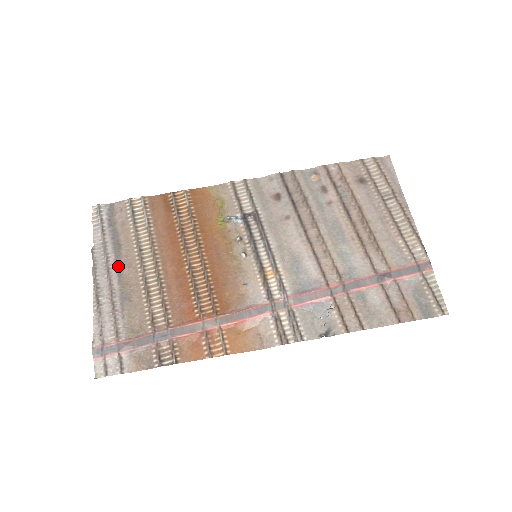
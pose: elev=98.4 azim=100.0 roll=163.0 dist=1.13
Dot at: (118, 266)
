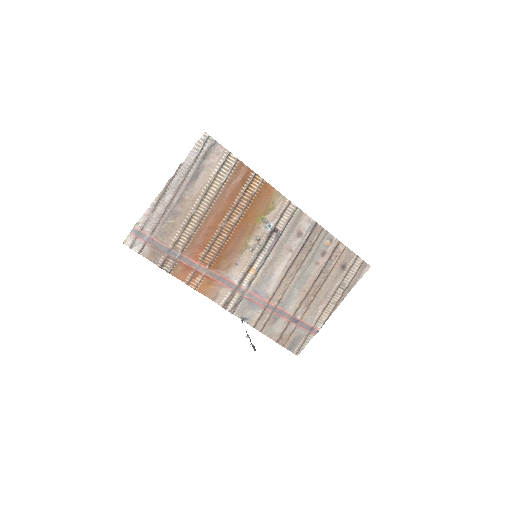
Dot at: (186, 190)
